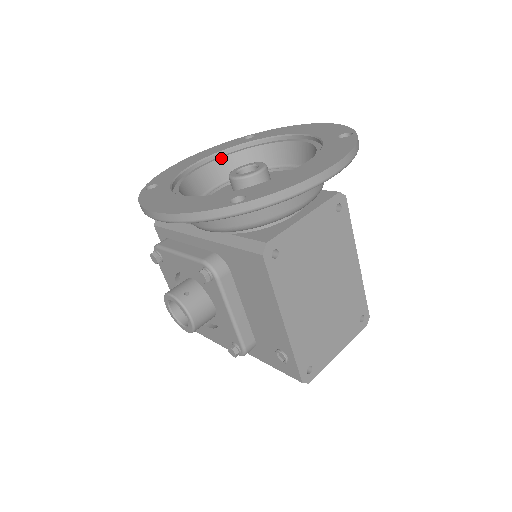
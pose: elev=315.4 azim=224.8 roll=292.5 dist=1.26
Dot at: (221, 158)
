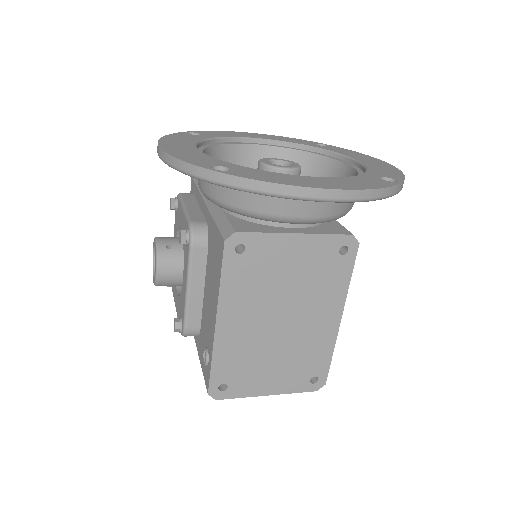
Dot at: (279, 147)
